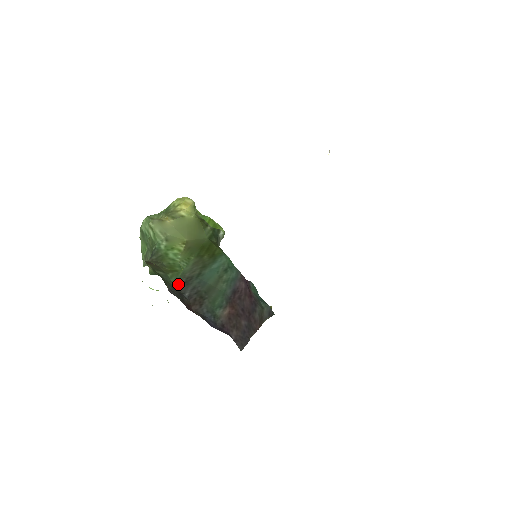
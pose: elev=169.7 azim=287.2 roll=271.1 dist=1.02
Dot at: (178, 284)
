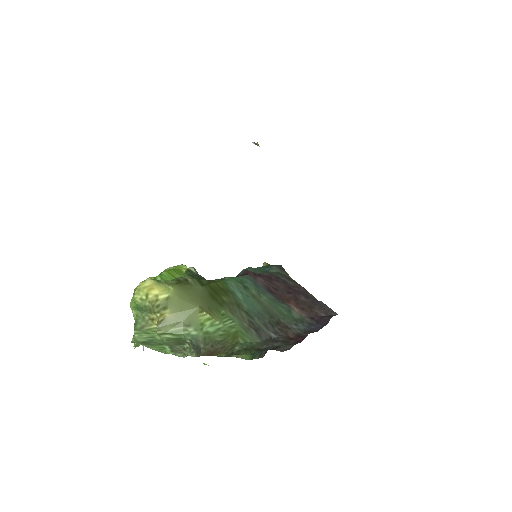
Dot at: (256, 338)
